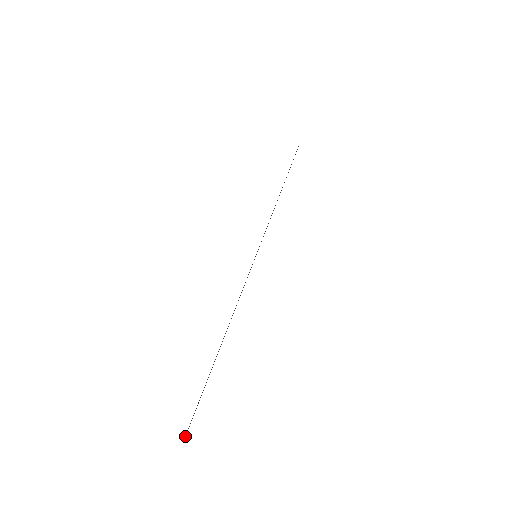
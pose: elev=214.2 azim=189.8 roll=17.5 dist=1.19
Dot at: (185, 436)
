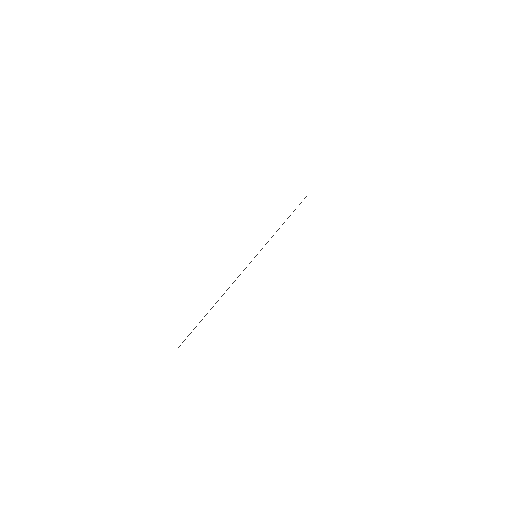
Dot at: occluded
